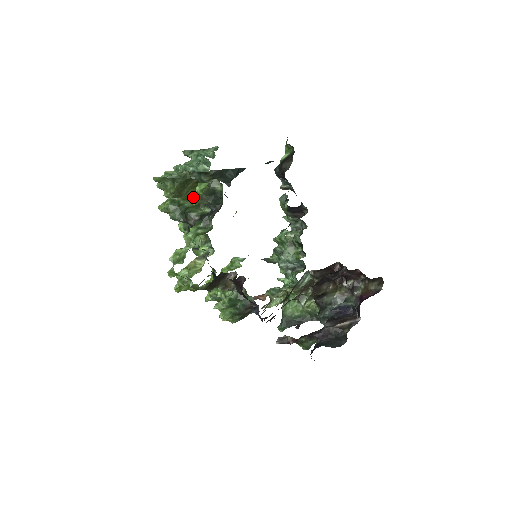
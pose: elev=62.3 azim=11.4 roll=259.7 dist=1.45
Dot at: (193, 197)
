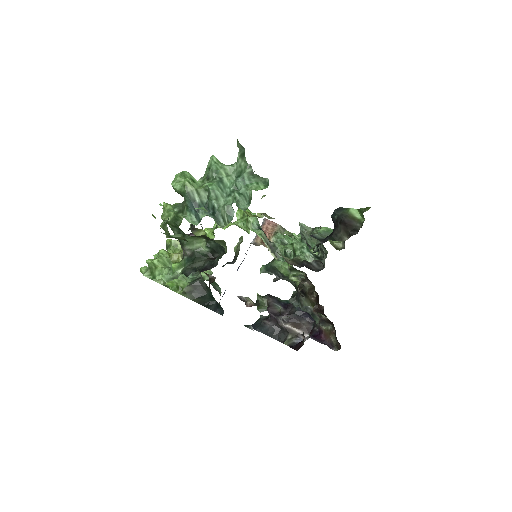
Dot at: occluded
